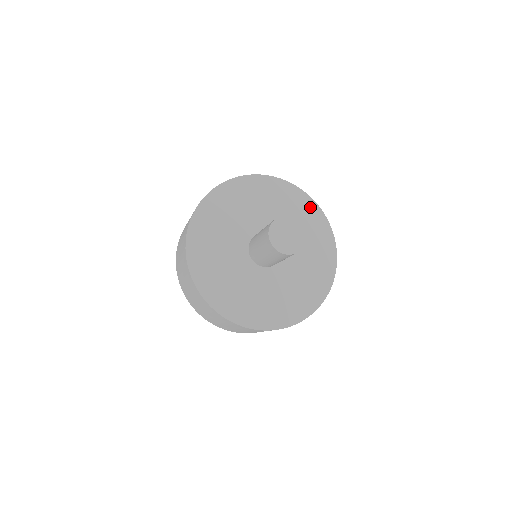
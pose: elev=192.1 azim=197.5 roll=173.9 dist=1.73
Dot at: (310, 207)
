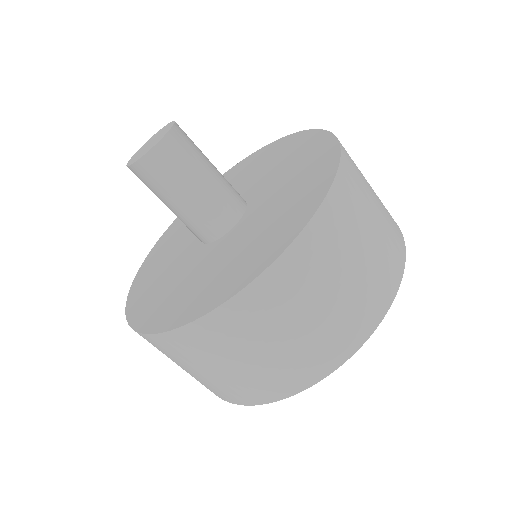
Dot at: (294, 140)
